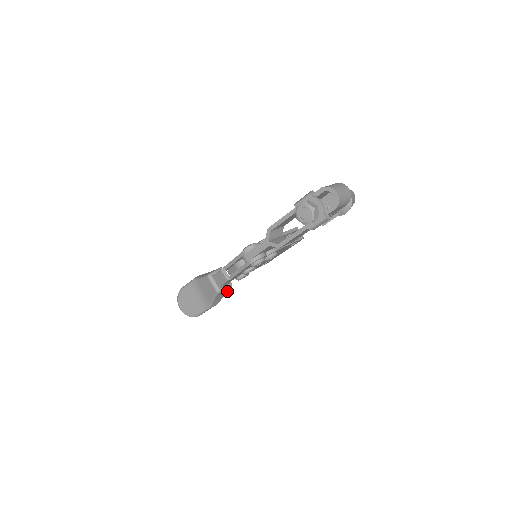
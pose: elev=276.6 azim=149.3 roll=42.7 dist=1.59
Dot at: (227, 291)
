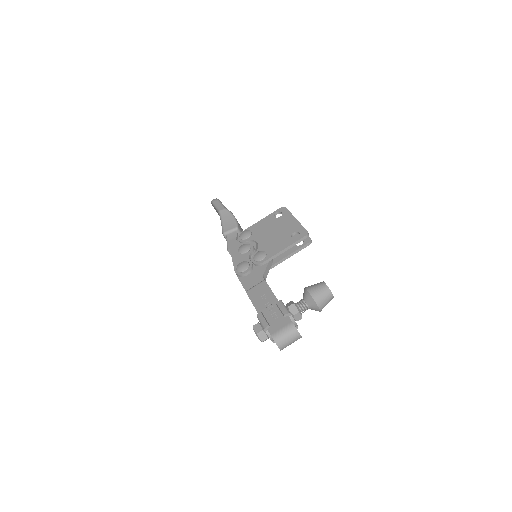
Dot at: occluded
